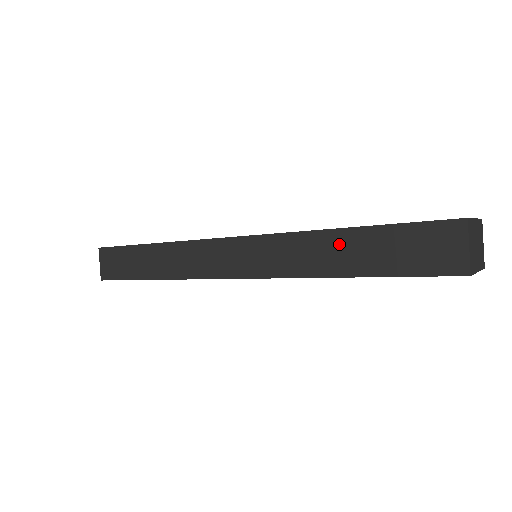
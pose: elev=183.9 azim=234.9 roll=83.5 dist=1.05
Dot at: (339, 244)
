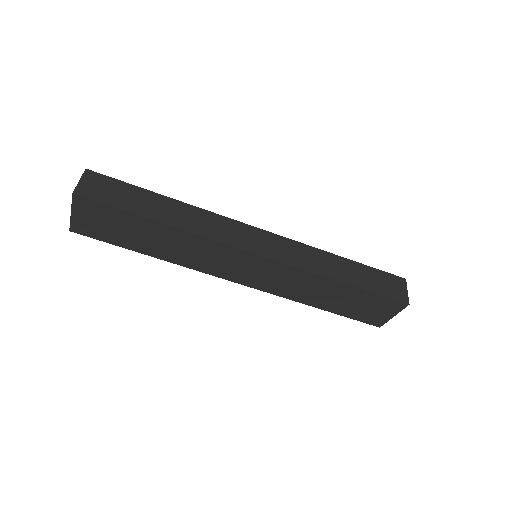
Dot at: (341, 264)
